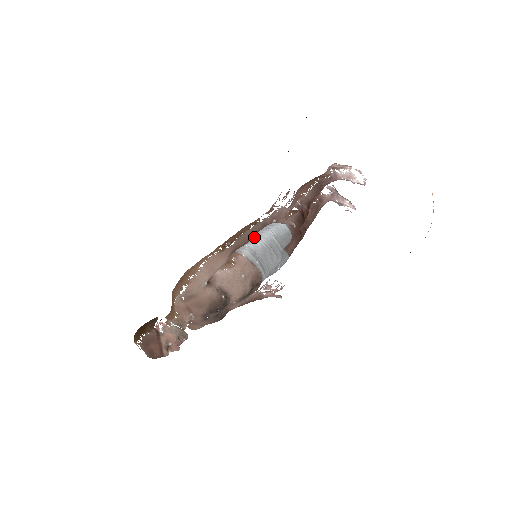
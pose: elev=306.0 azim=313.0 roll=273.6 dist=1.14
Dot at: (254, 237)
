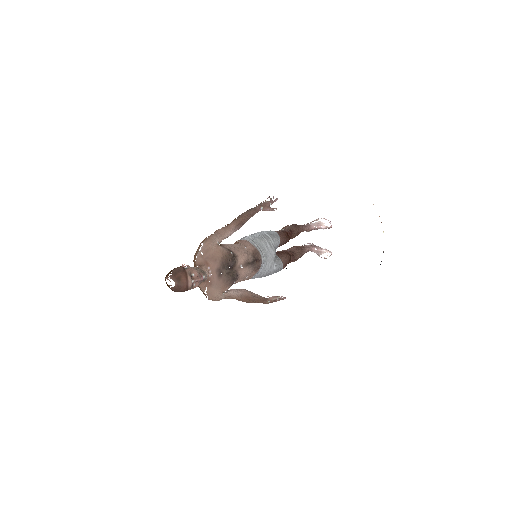
Dot at: (252, 235)
